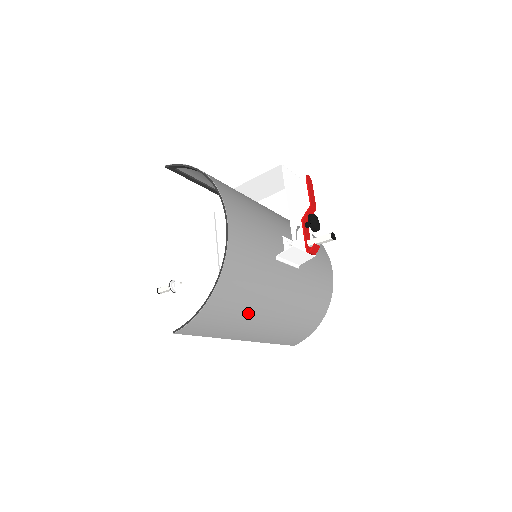
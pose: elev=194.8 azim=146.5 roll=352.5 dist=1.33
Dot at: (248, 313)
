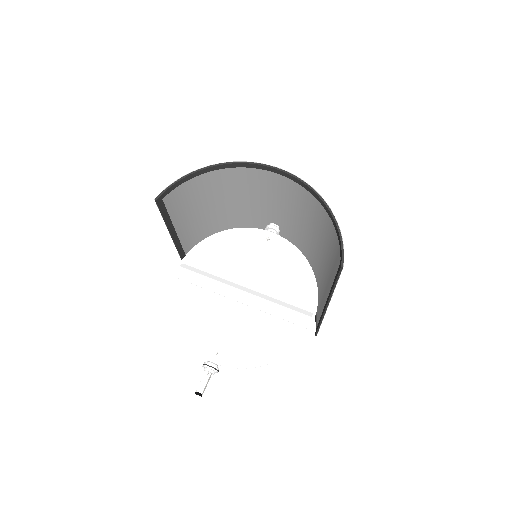
Dot at: (327, 254)
